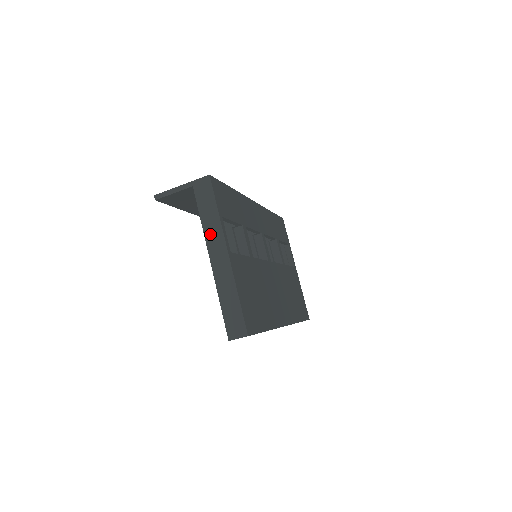
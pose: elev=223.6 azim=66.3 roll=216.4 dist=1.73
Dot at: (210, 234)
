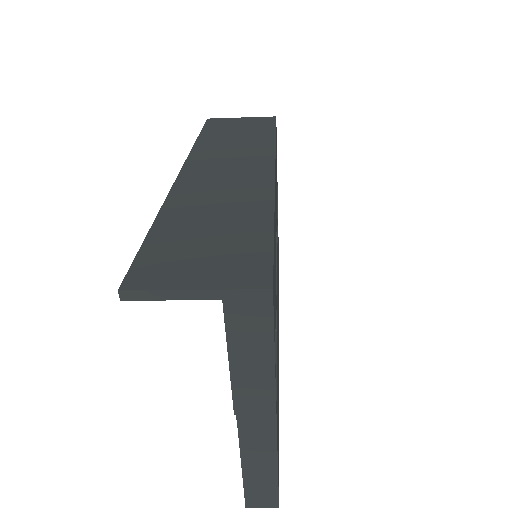
Dot at: (247, 387)
